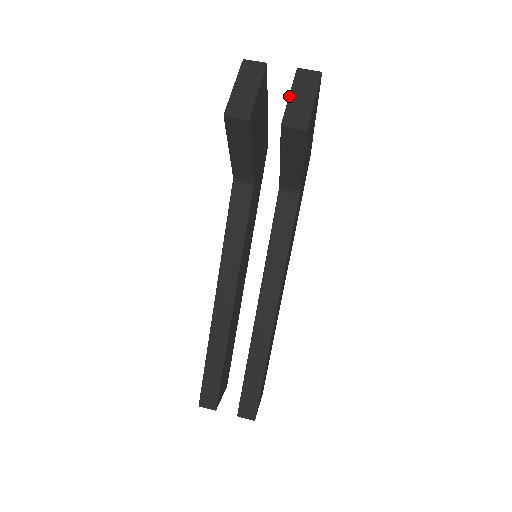
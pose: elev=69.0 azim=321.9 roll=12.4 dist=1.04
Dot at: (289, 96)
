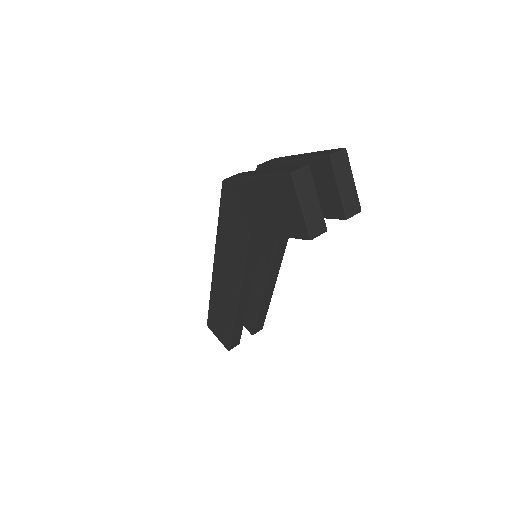
Dot at: (339, 189)
